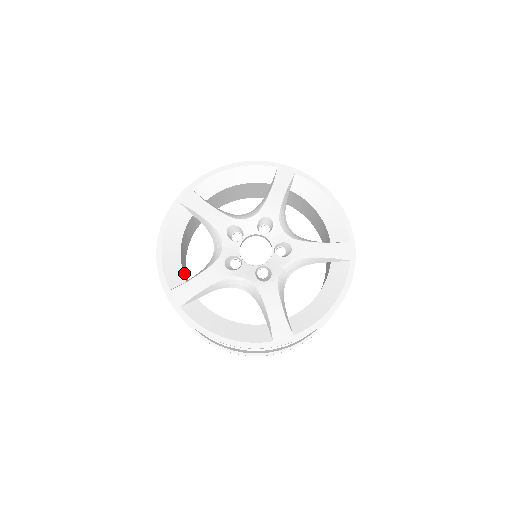
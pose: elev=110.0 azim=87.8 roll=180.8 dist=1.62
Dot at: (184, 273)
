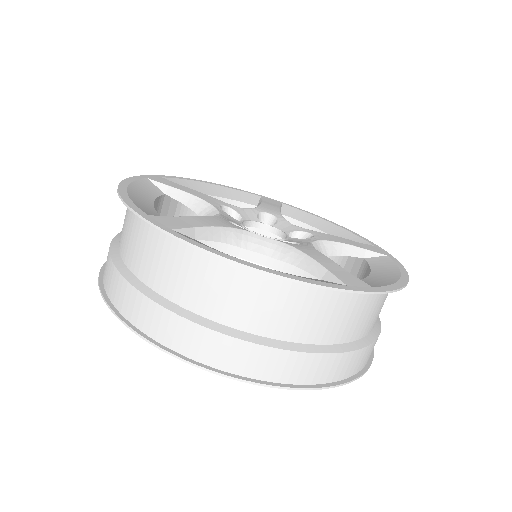
Dot at: (188, 208)
